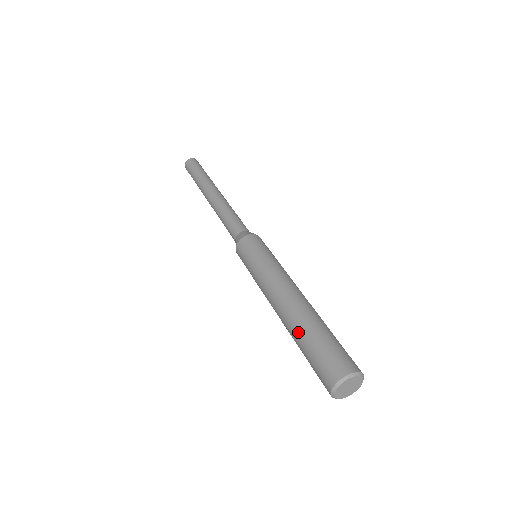
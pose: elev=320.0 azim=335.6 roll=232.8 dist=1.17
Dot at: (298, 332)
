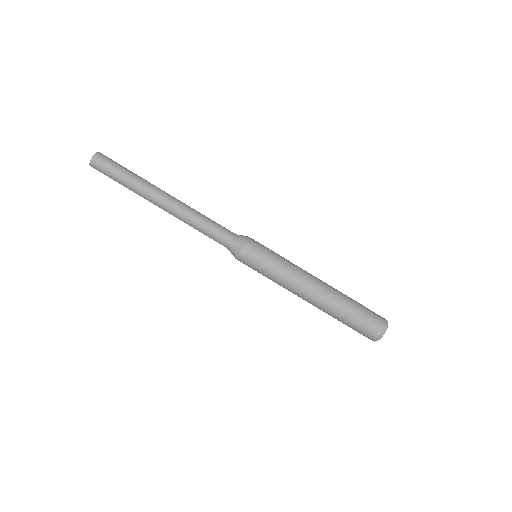
Dot at: occluded
